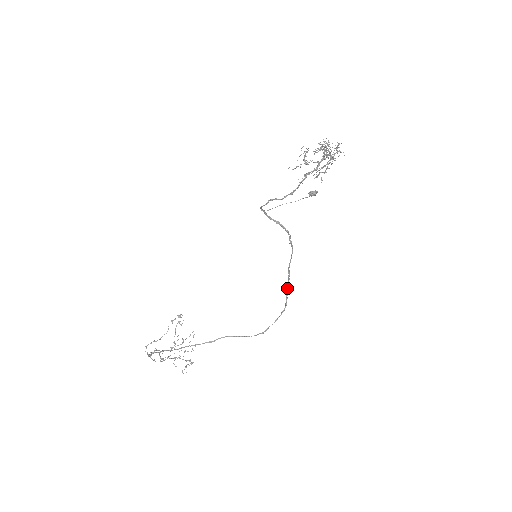
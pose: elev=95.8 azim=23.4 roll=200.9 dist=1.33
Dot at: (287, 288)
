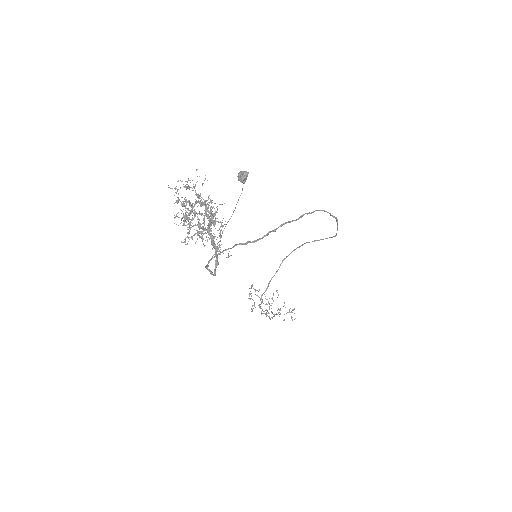
Dot at: (320, 210)
